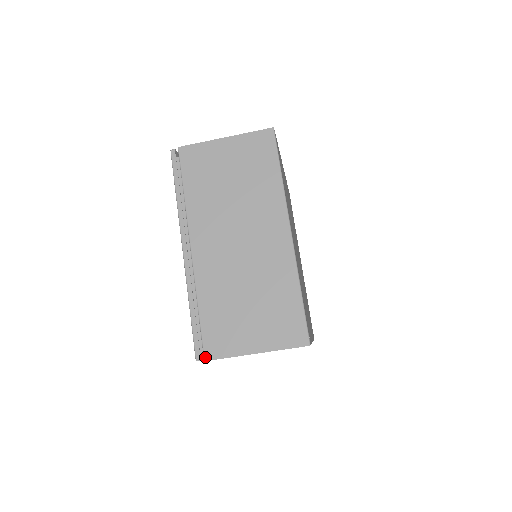
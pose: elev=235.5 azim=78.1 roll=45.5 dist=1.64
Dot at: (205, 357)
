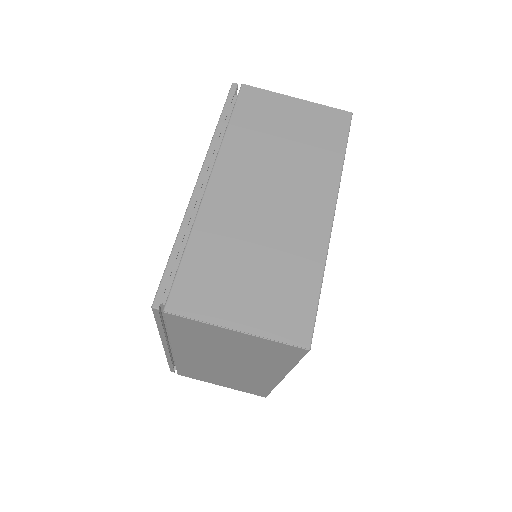
Dot at: (166, 307)
